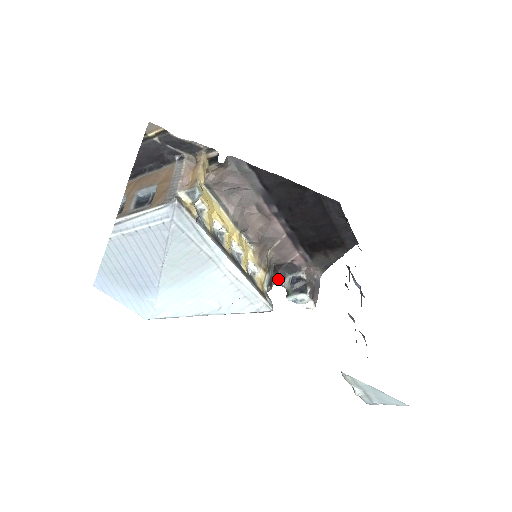
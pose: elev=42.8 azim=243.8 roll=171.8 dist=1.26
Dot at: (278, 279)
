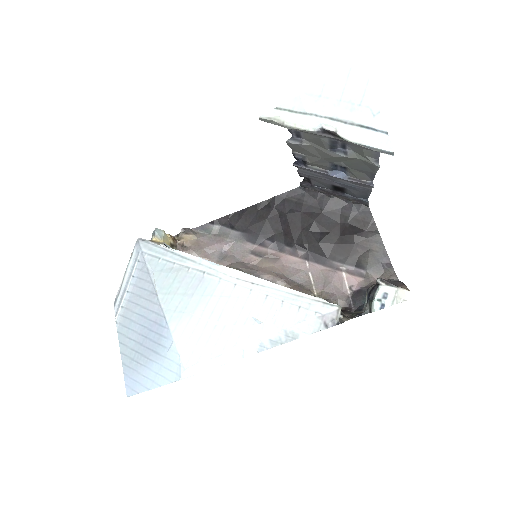
Dot at: (354, 314)
